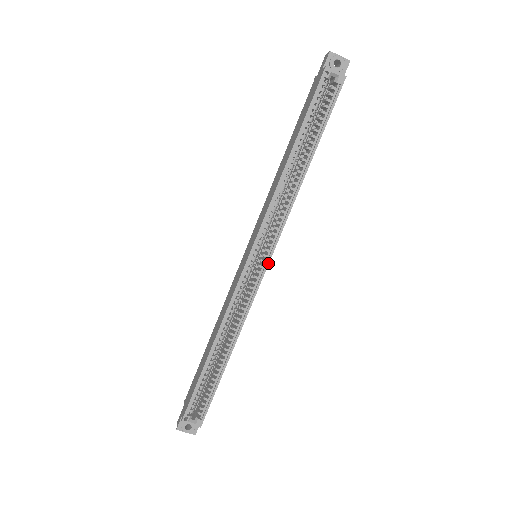
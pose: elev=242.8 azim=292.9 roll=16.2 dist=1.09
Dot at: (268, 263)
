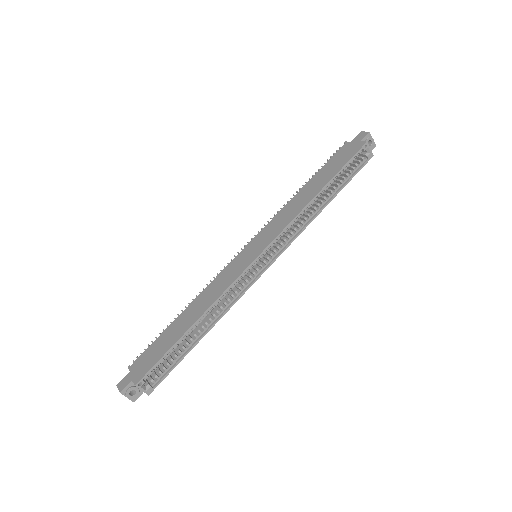
Dot at: (269, 266)
